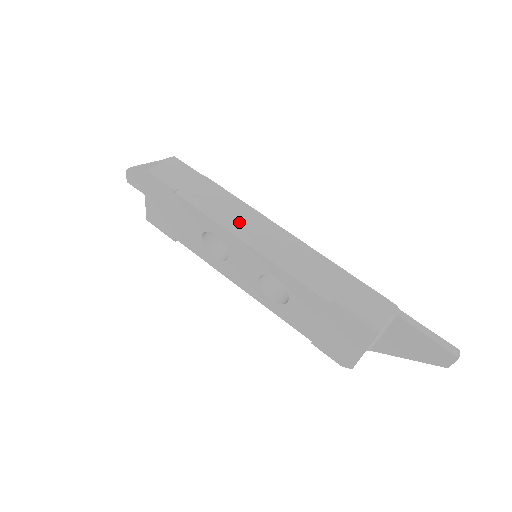
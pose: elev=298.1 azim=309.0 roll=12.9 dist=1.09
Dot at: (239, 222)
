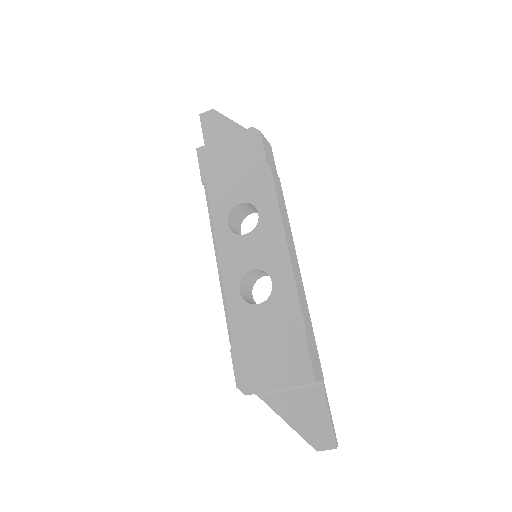
Dot at: (285, 225)
